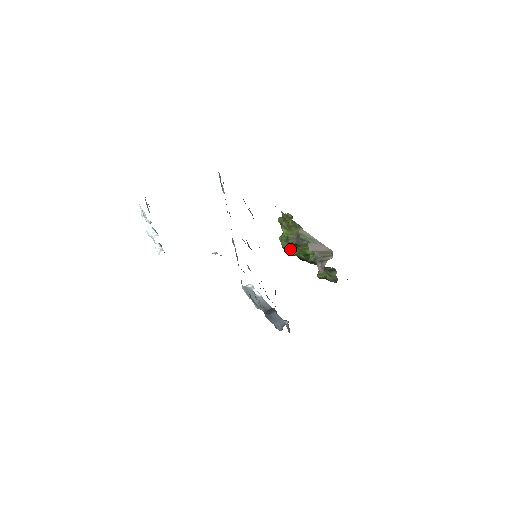
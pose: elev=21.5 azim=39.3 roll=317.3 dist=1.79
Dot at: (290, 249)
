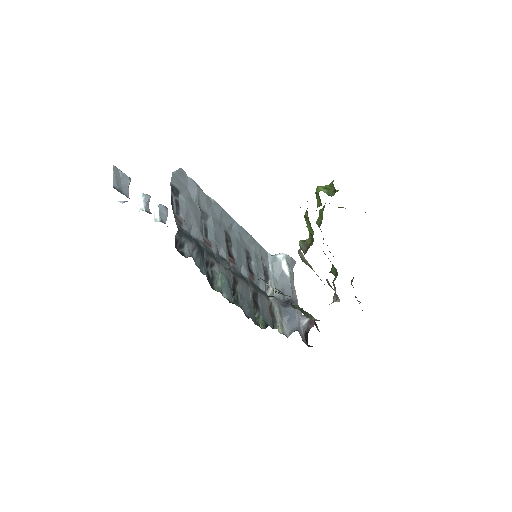
Dot at: occluded
